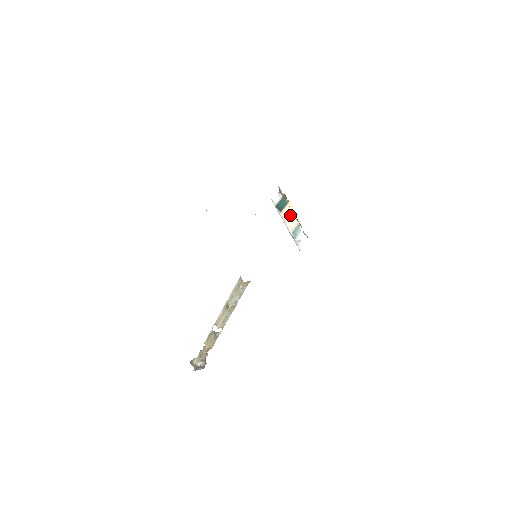
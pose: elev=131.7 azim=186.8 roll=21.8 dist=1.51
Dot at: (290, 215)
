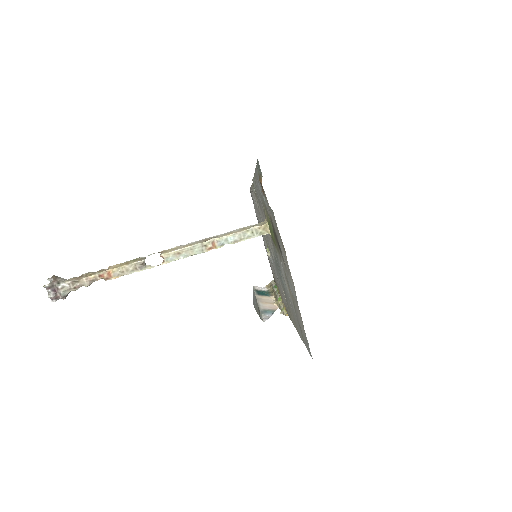
Dot at: (268, 301)
